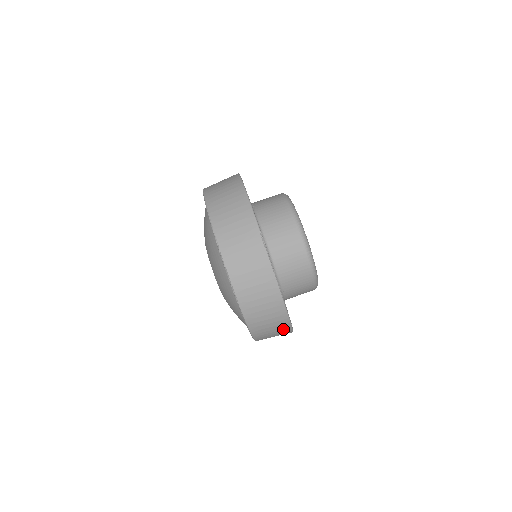
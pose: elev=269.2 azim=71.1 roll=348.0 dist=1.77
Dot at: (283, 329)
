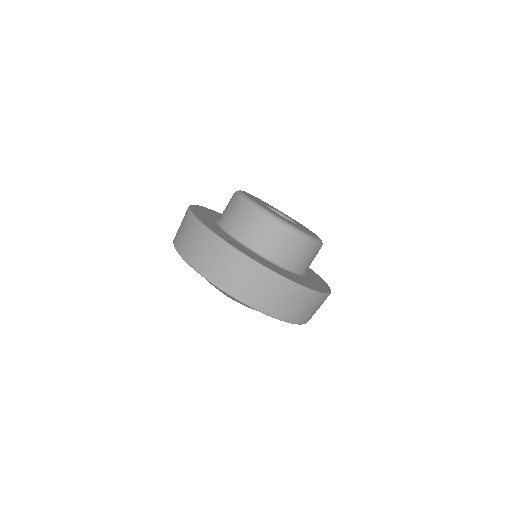
Dot at: (265, 278)
